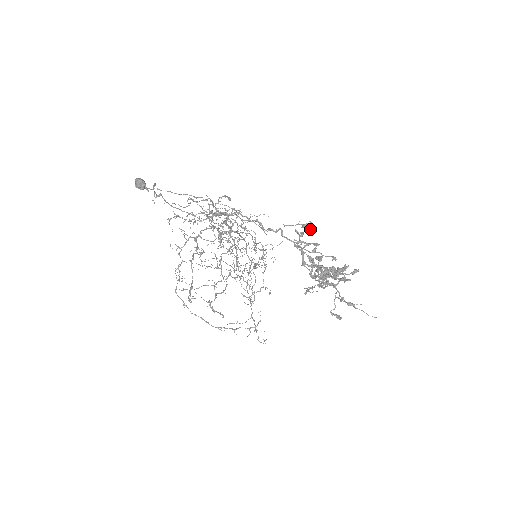
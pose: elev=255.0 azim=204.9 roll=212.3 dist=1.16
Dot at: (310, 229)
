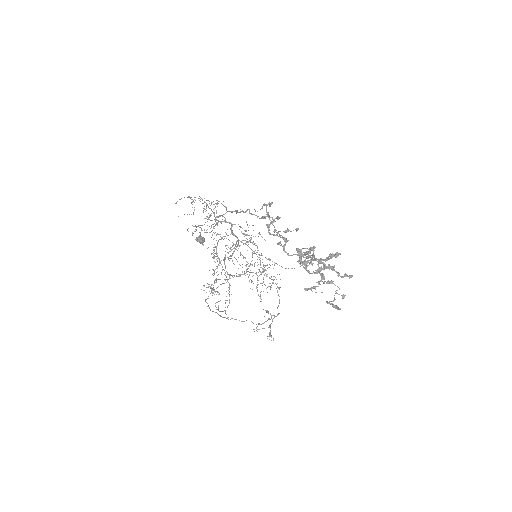
Dot at: (269, 205)
